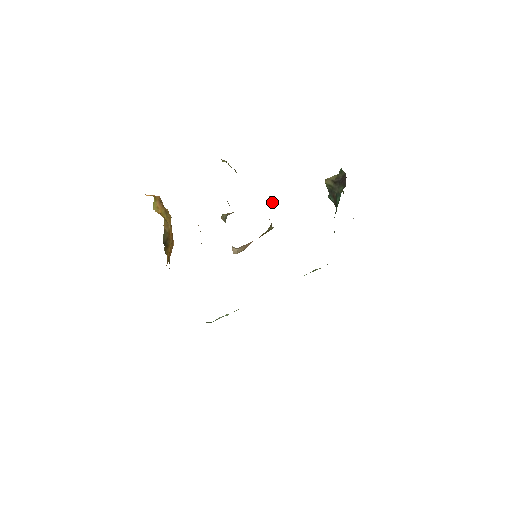
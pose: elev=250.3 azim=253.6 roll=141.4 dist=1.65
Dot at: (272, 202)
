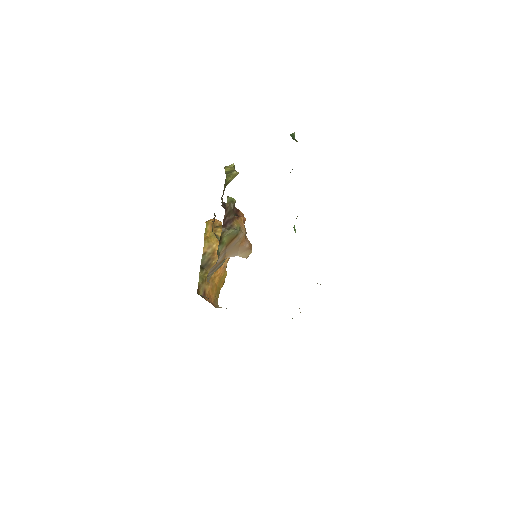
Dot at: (229, 203)
